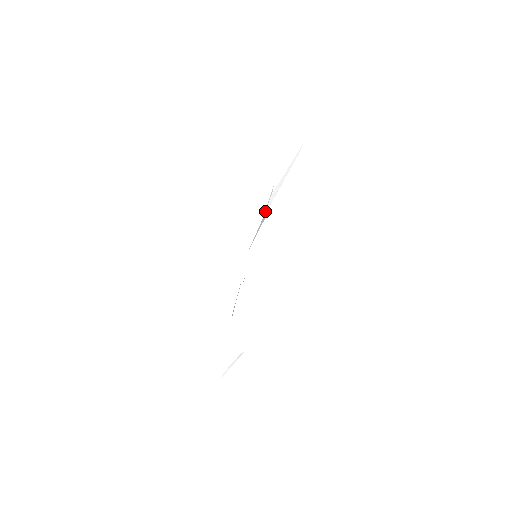
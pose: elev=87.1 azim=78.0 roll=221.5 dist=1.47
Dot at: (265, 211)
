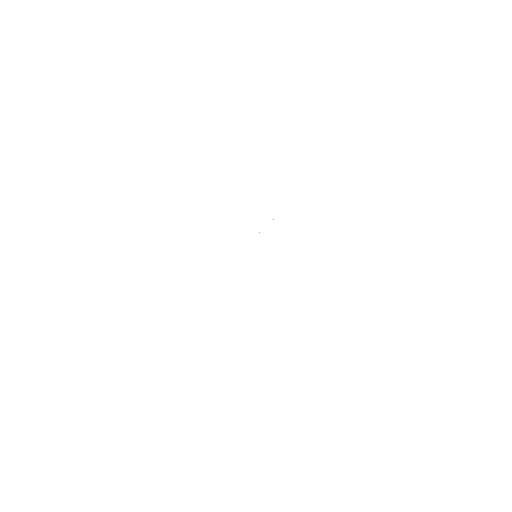
Dot at: occluded
